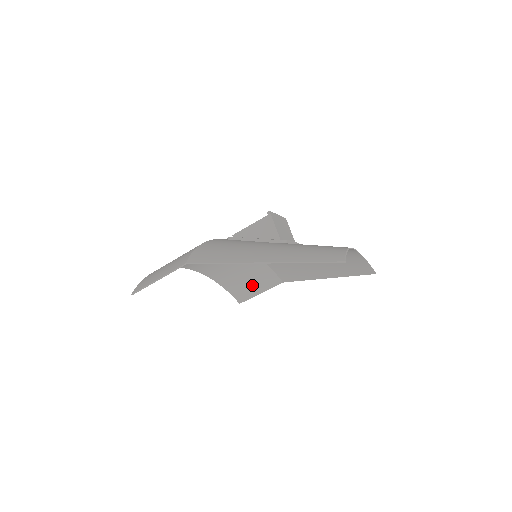
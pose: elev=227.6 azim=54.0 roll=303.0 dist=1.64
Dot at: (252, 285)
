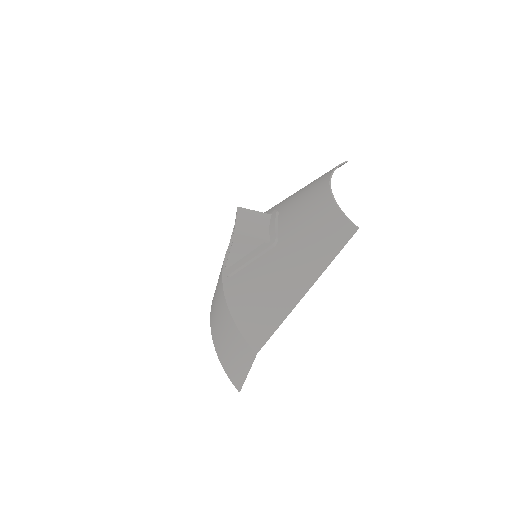
Dot at: occluded
